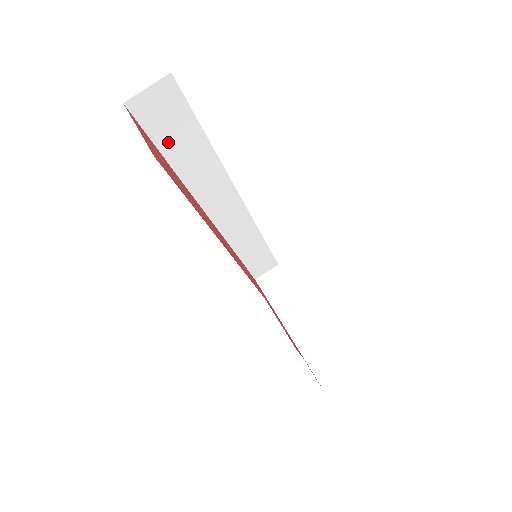
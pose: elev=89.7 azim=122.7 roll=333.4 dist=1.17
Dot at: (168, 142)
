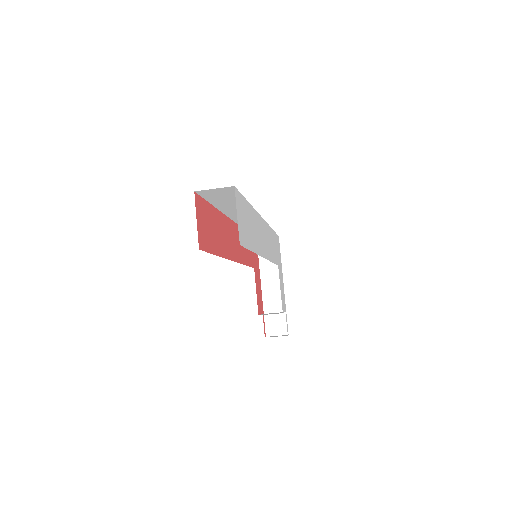
Dot at: (218, 201)
